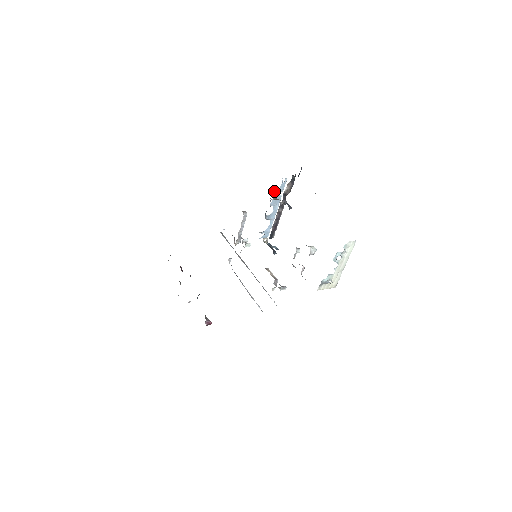
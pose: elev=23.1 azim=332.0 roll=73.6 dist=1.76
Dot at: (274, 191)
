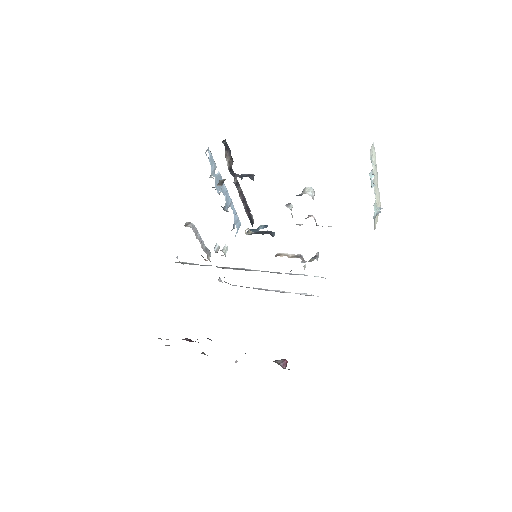
Dot at: (210, 176)
